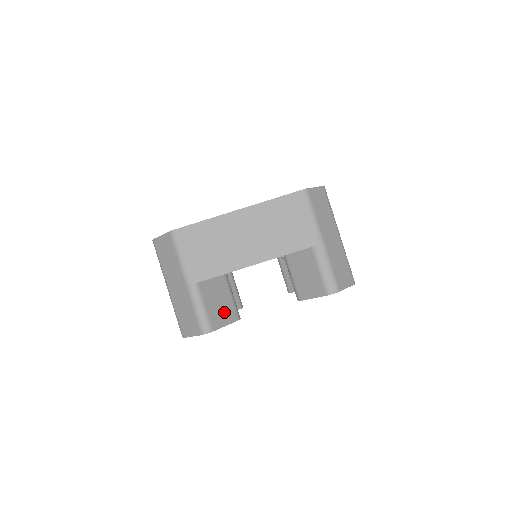
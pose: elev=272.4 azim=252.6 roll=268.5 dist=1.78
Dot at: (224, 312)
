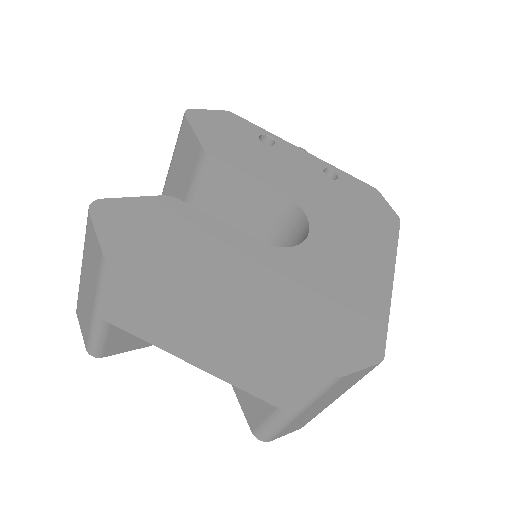
Dot at: (134, 341)
